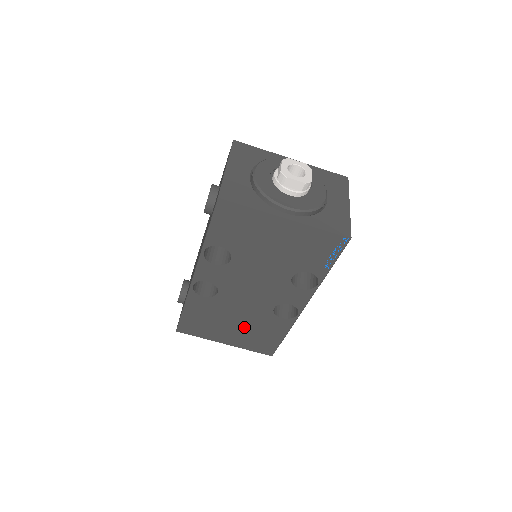
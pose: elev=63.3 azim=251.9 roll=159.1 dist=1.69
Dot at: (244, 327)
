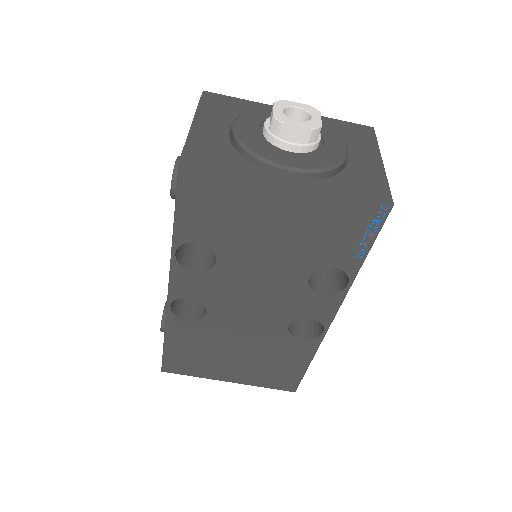
Dot at: (251, 357)
